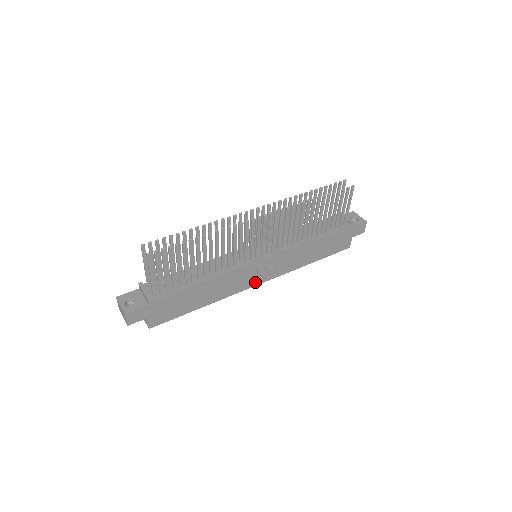
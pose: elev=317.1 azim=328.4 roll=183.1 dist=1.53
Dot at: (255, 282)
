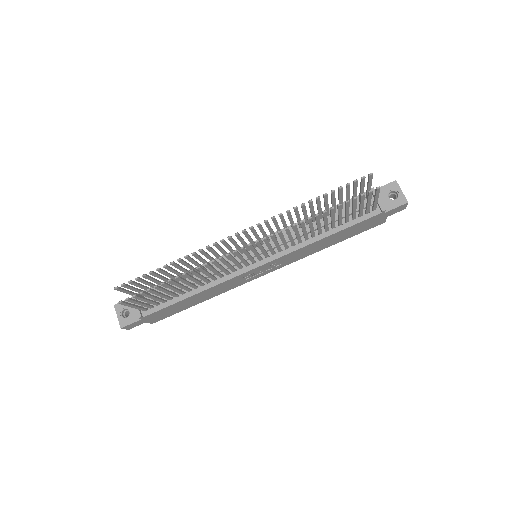
Dot at: (259, 275)
